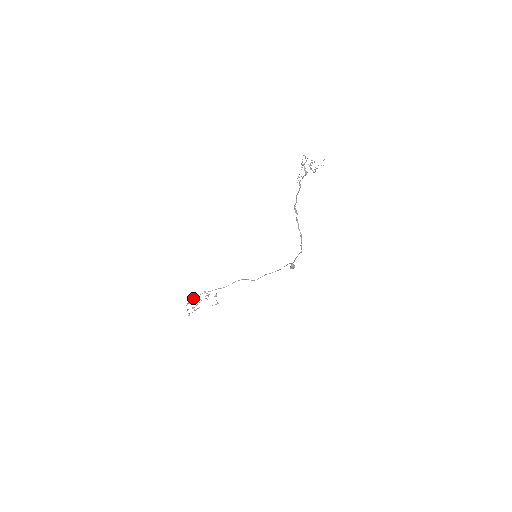
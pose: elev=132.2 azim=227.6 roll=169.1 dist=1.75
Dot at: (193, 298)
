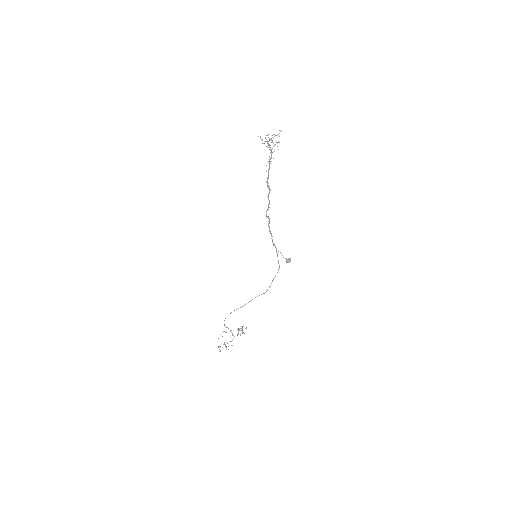
Dot at: (223, 331)
